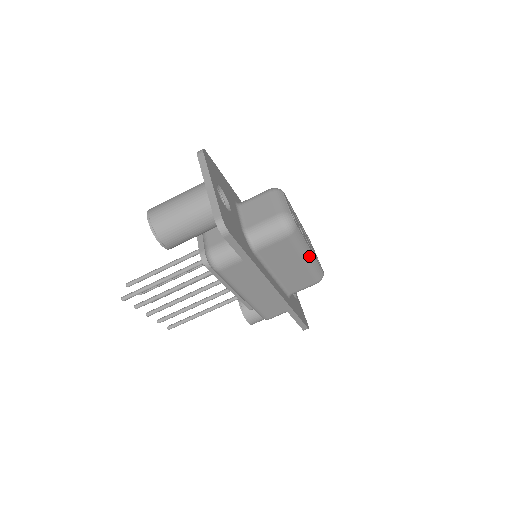
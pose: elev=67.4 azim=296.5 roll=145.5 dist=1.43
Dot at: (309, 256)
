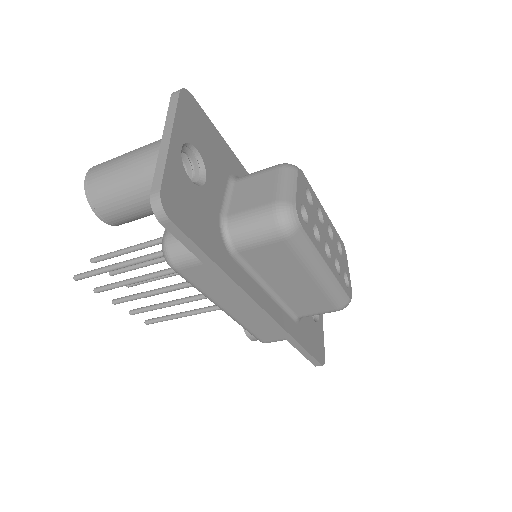
Dot at: (323, 272)
